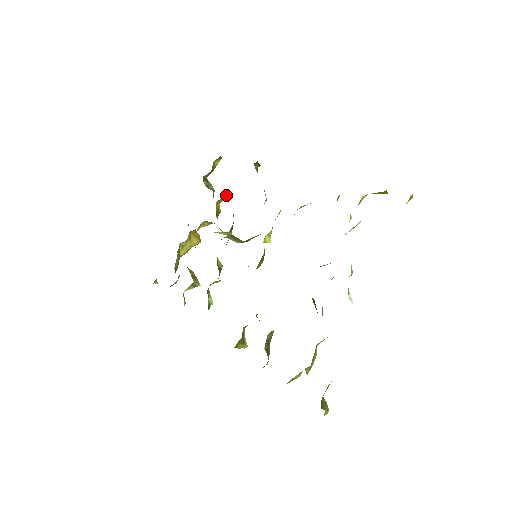
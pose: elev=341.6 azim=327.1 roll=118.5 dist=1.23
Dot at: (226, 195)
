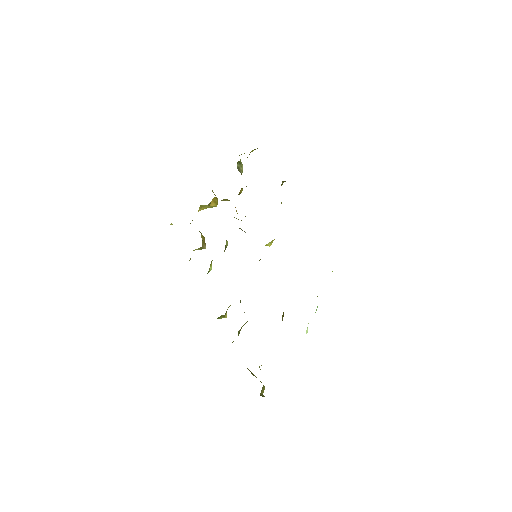
Dot at: occluded
